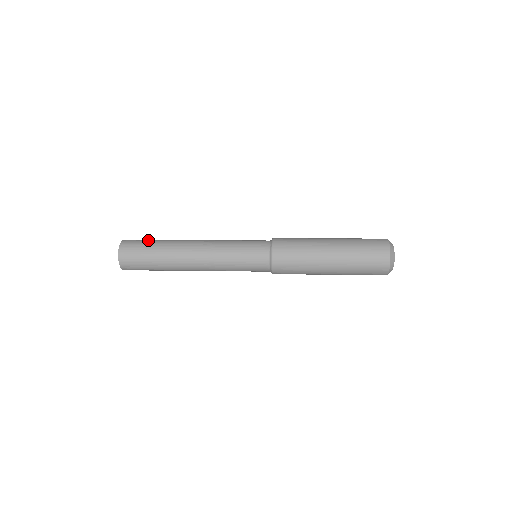
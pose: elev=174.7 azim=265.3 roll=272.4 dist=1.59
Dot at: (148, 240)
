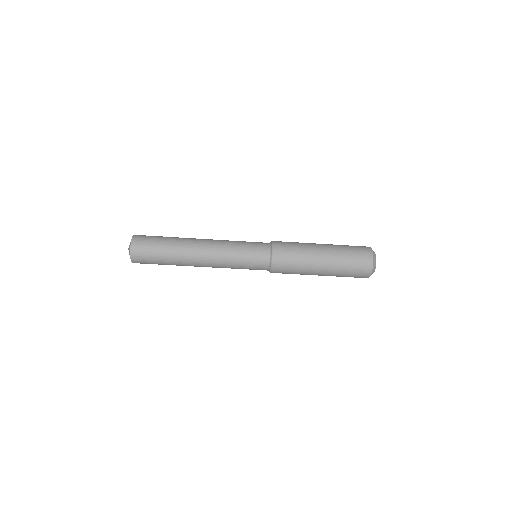
Dot at: occluded
